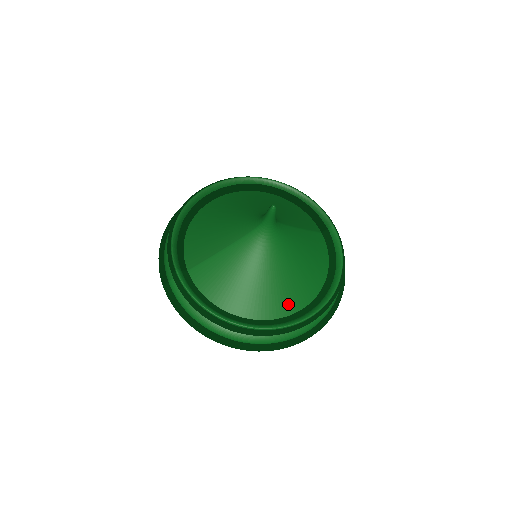
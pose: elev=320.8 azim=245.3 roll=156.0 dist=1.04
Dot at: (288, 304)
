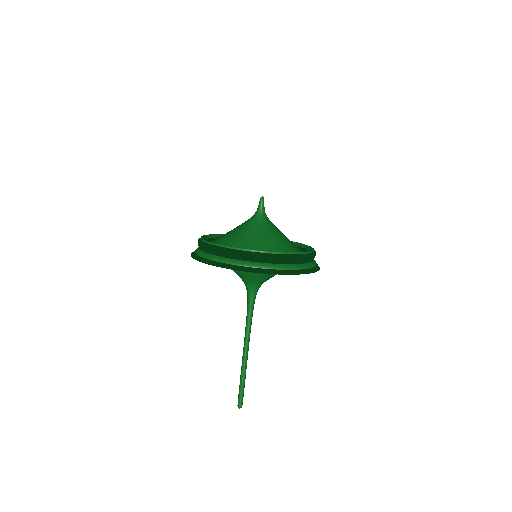
Dot at: occluded
